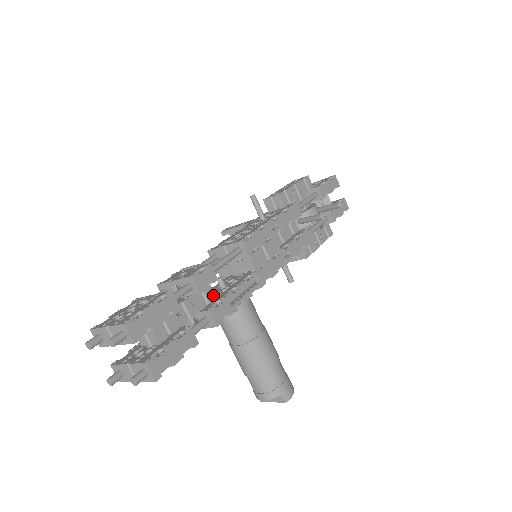
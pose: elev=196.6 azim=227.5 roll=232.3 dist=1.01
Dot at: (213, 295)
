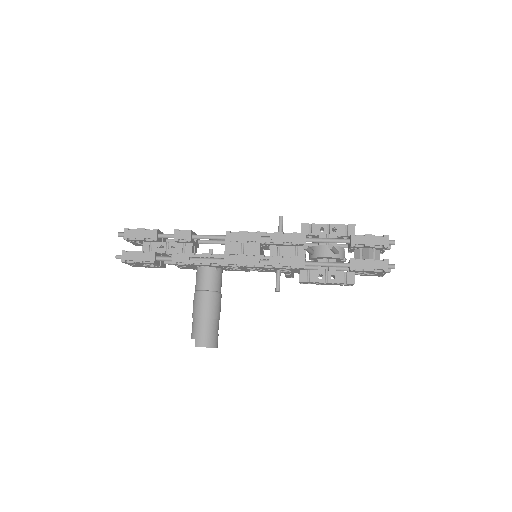
Dot at: (191, 251)
